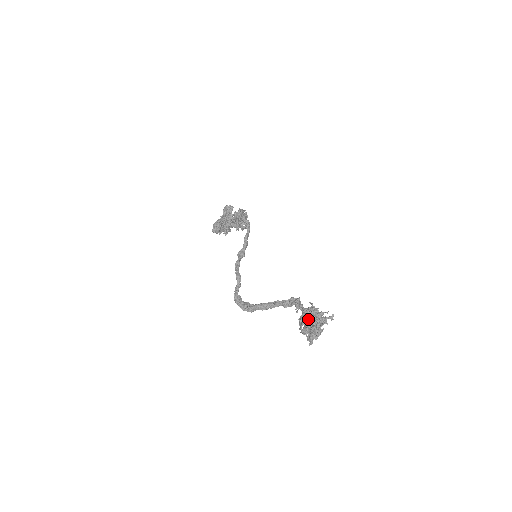
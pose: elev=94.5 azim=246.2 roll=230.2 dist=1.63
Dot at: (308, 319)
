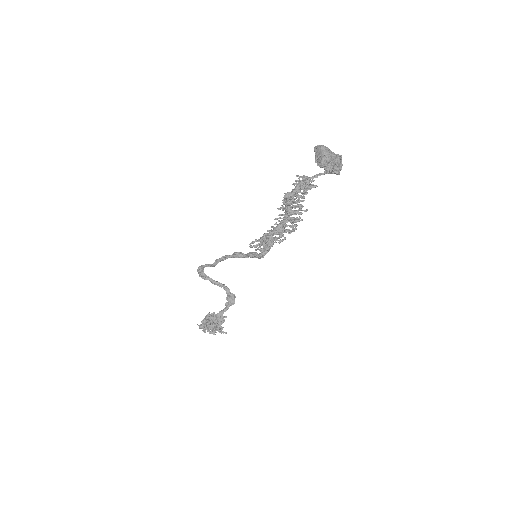
Dot at: (206, 326)
